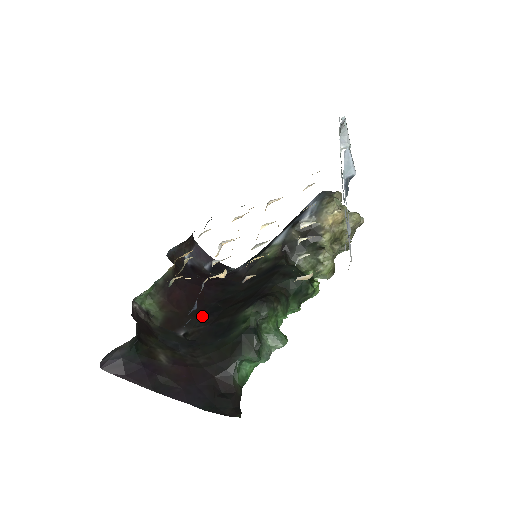
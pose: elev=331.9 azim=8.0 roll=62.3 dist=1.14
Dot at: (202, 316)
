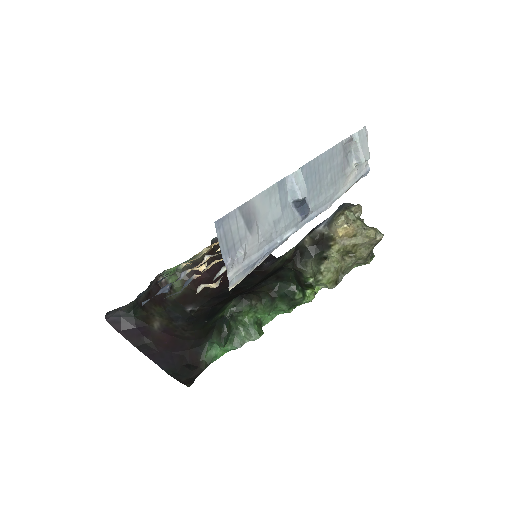
Dot at: (212, 298)
